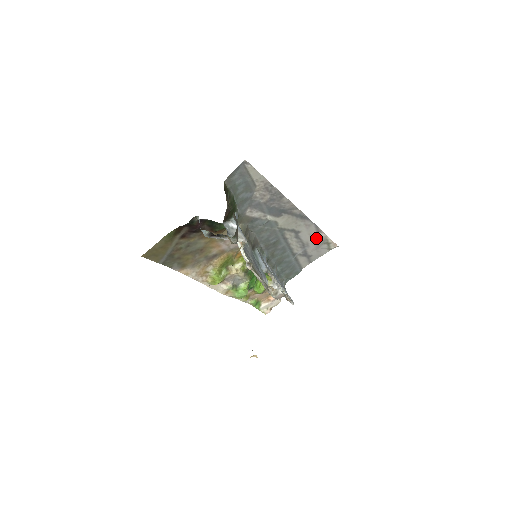
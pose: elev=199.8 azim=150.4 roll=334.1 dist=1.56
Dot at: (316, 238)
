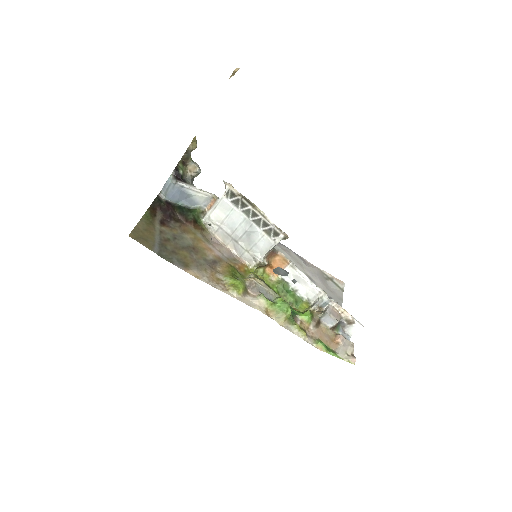
Dot at: (310, 270)
